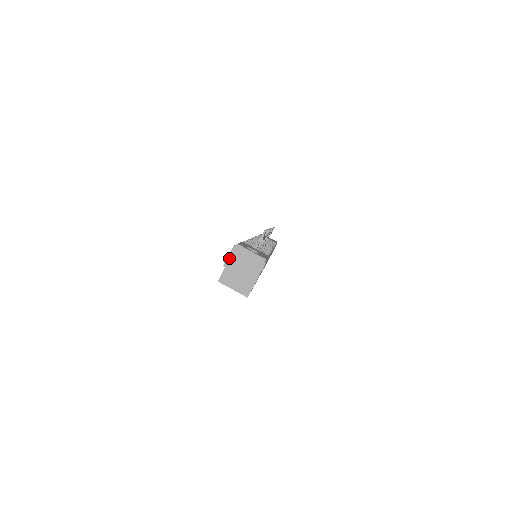
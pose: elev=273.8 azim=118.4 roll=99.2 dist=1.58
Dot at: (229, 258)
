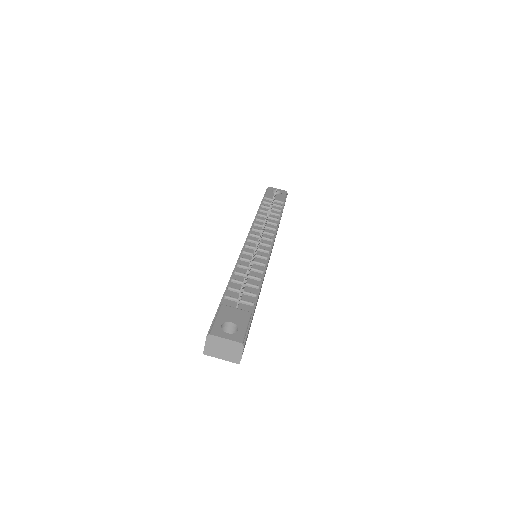
Dot at: (206, 347)
